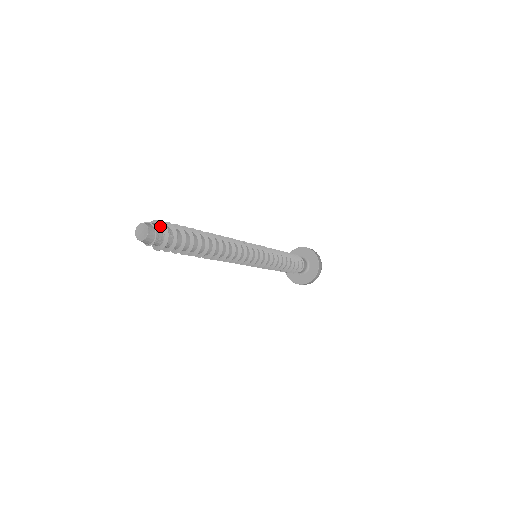
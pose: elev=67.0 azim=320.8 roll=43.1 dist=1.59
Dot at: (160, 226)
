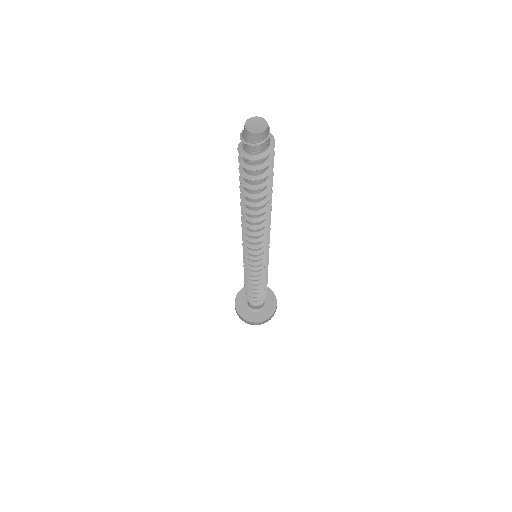
Dot at: (270, 140)
